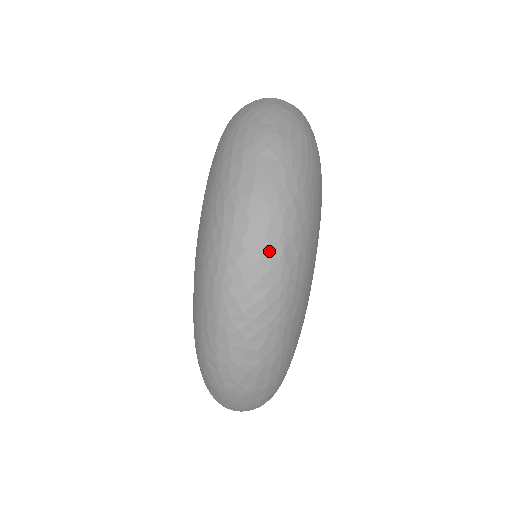
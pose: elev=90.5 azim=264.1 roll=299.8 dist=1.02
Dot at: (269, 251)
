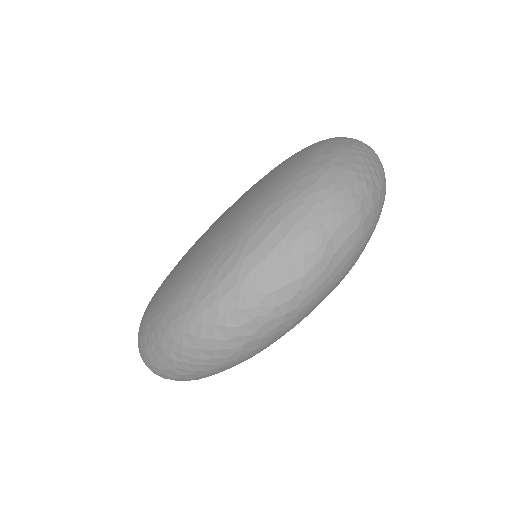
Dot at: (233, 339)
